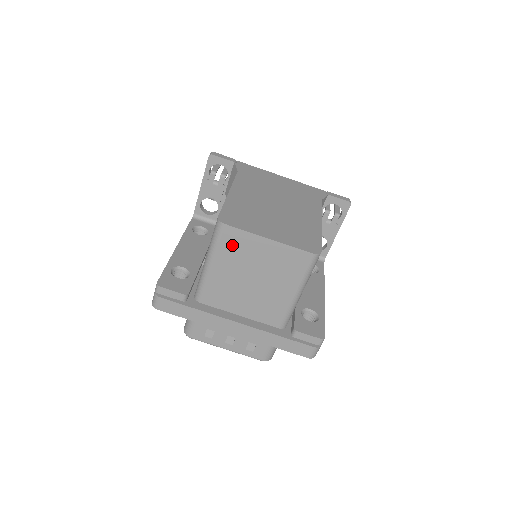
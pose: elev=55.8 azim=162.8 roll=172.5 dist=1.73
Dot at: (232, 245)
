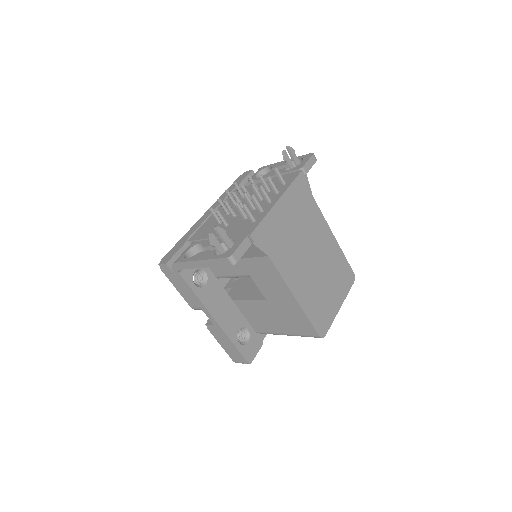
Dot at: occluded
